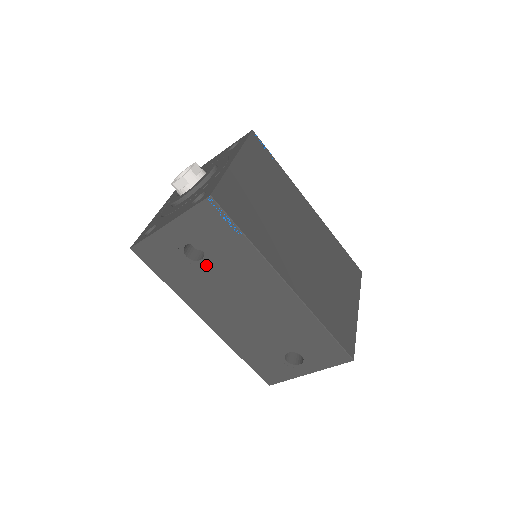
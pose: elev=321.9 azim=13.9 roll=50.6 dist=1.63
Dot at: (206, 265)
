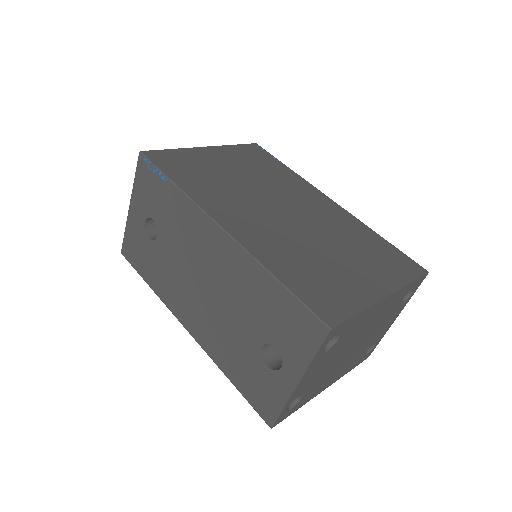
Dot at: (162, 240)
